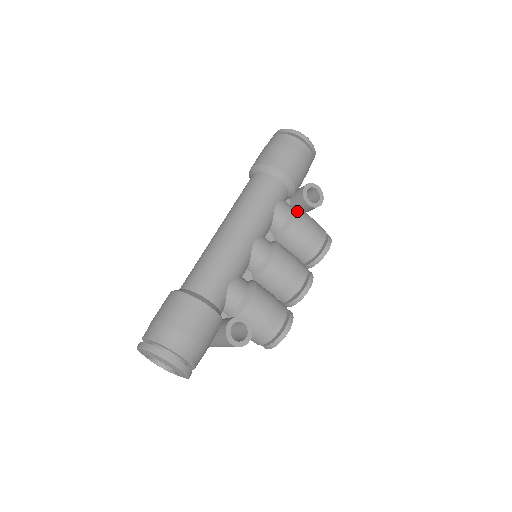
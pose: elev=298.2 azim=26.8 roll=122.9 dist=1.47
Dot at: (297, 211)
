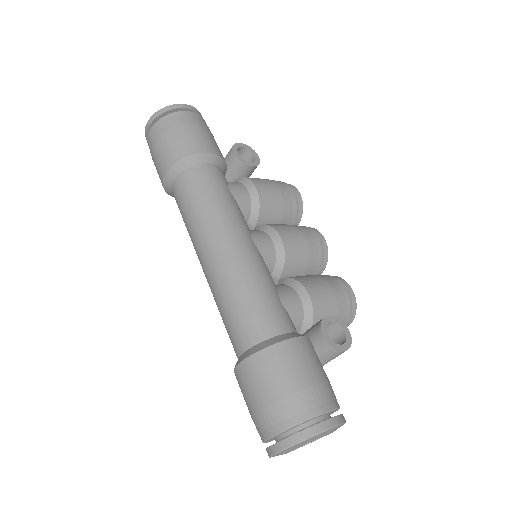
Dot at: (249, 181)
